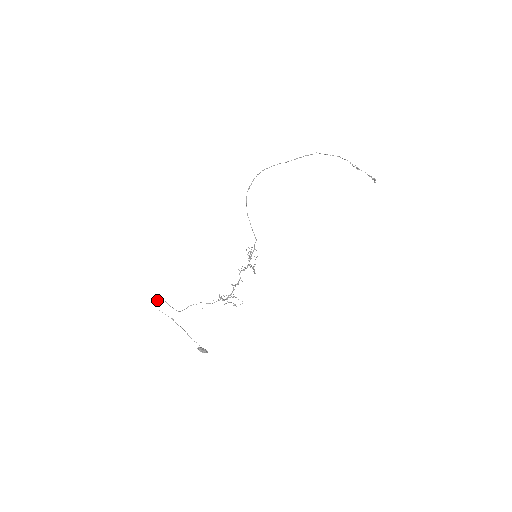
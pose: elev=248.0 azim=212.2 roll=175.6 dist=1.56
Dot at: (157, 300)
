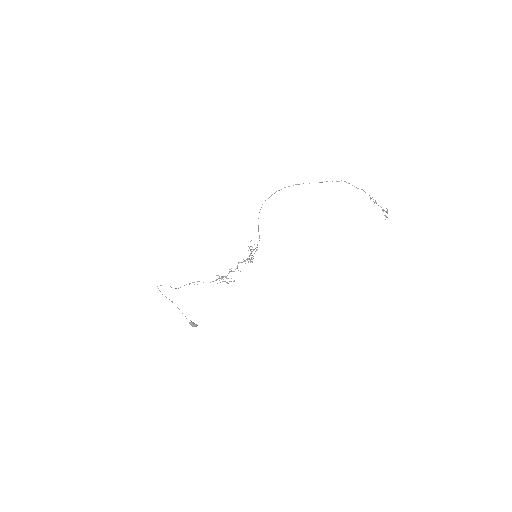
Dot at: (161, 285)
